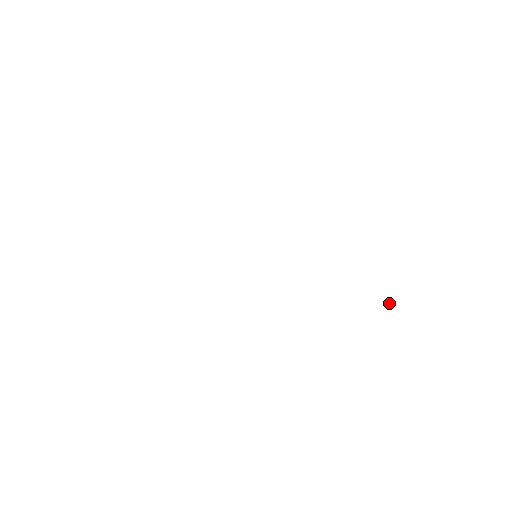
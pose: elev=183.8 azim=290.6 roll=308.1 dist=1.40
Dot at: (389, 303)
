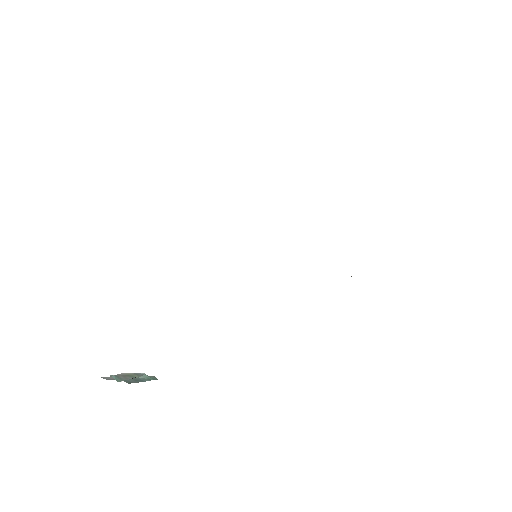
Dot at: occluded
